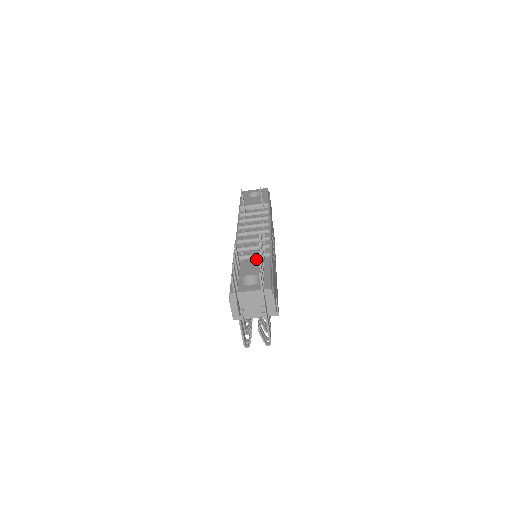
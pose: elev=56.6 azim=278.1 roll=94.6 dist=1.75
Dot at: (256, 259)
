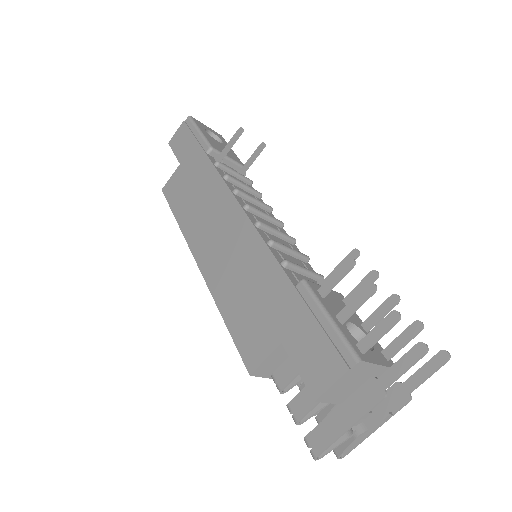
Dot at: (311, 280)
